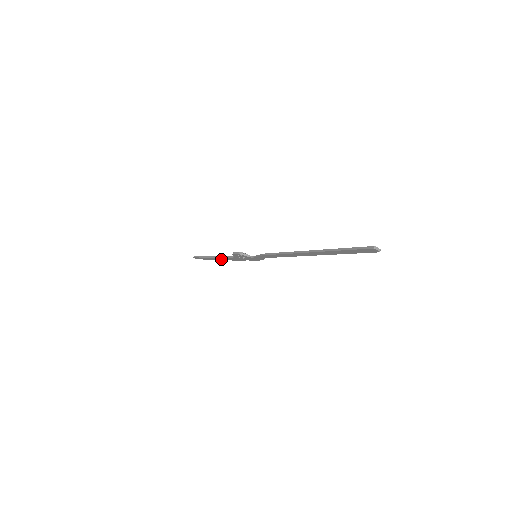
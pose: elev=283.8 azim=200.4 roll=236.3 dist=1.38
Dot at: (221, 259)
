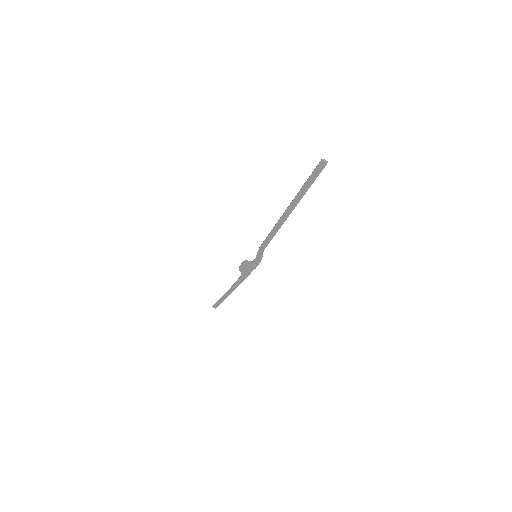
Dot at: (233, 289)
